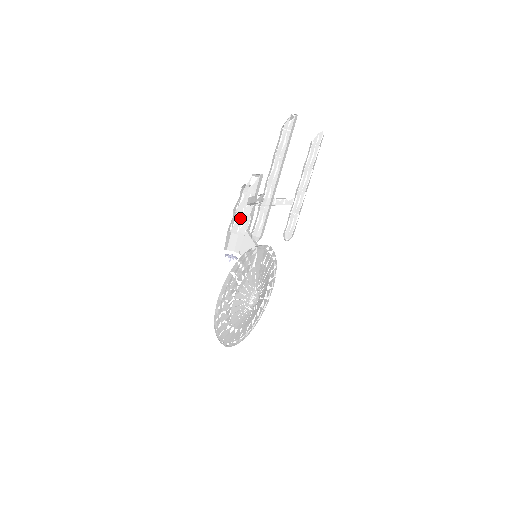
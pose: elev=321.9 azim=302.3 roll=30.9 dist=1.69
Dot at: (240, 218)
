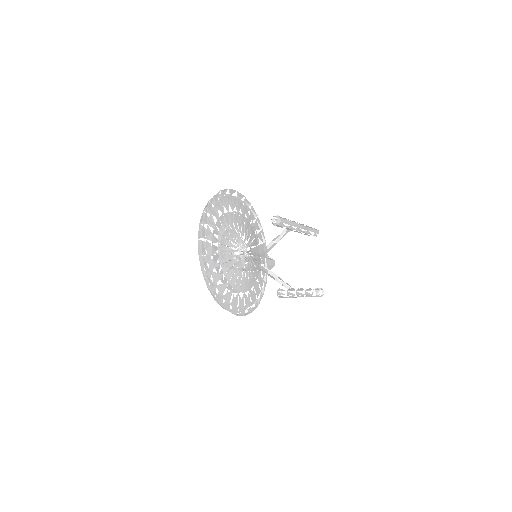
Dot at: occluded
